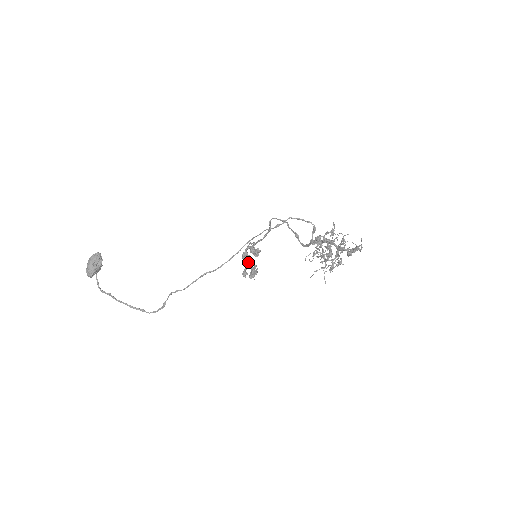
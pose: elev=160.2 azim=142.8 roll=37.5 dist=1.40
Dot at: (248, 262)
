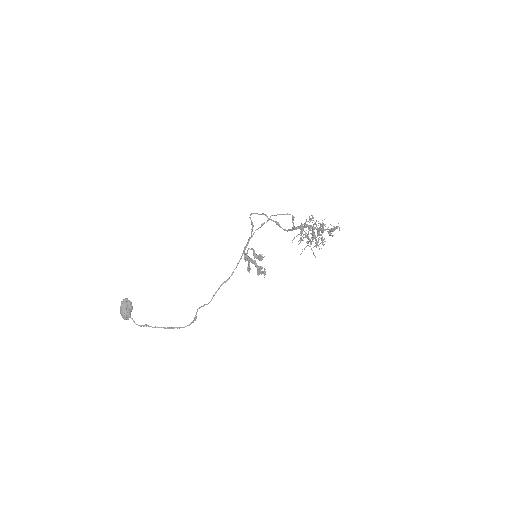
Dot at: occluded
